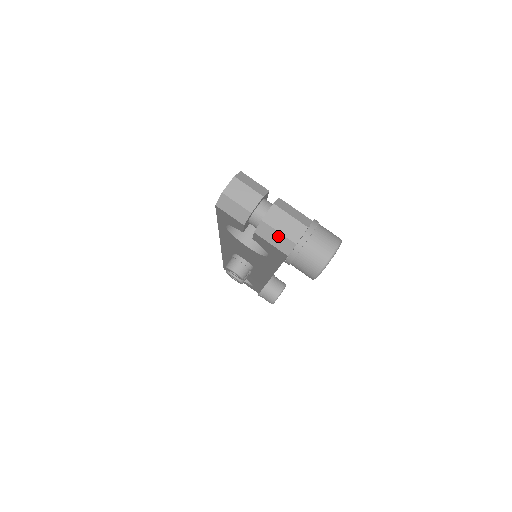
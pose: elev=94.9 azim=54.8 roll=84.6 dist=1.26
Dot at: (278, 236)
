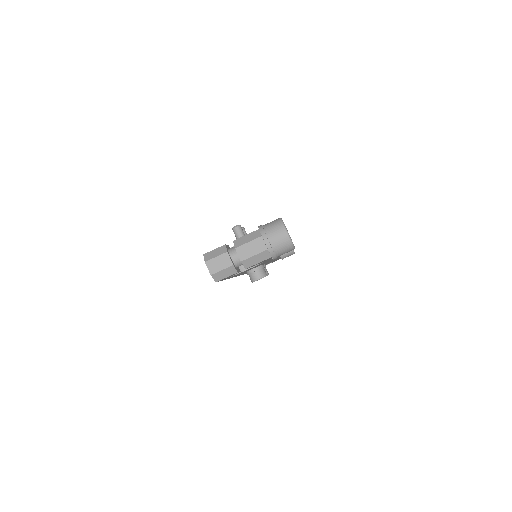
Dot at: (256, 257)
